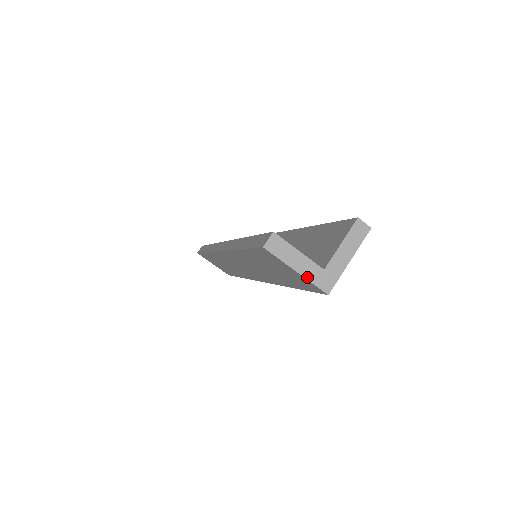
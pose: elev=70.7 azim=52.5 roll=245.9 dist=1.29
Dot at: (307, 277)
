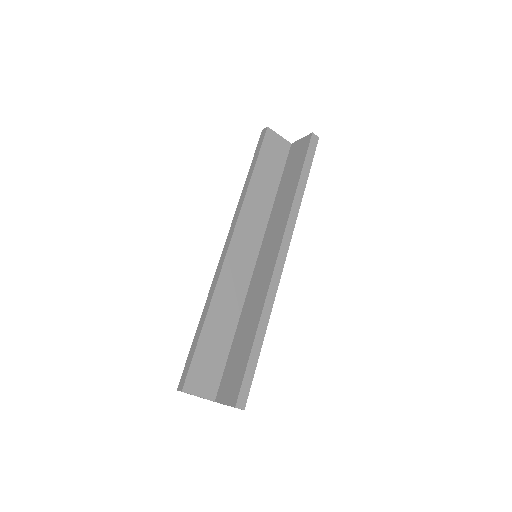
Dot at: occluded
